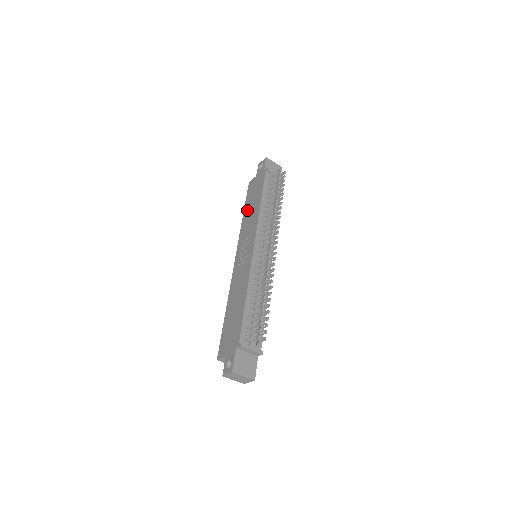
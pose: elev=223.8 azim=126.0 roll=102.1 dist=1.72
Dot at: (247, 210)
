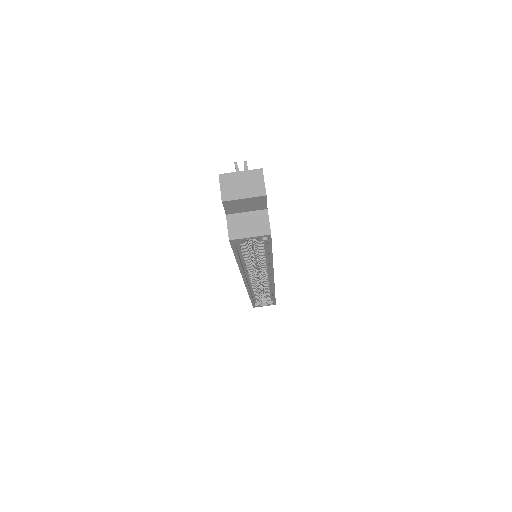
Dot at: occluded
